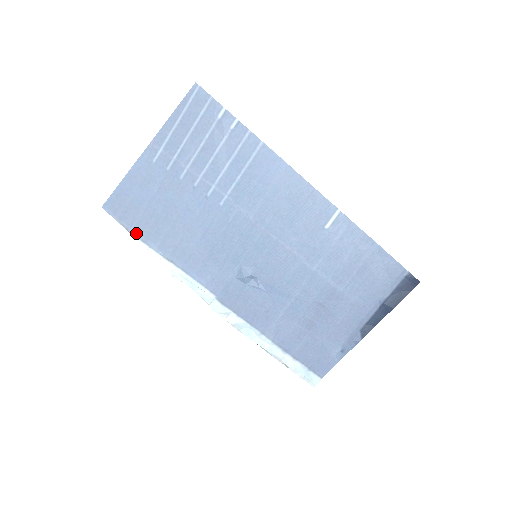
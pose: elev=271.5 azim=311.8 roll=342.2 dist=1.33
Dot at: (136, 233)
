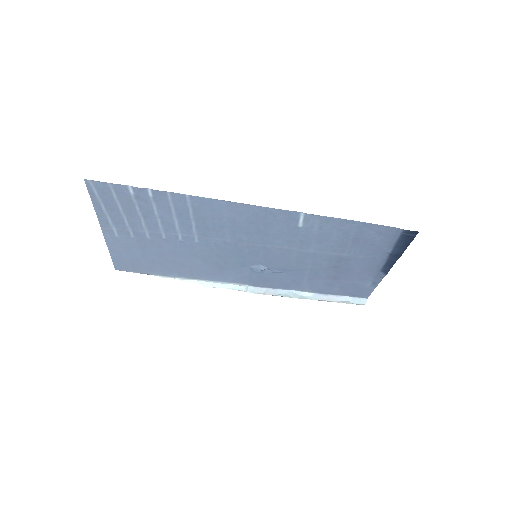
Dot at: (154, 274)
